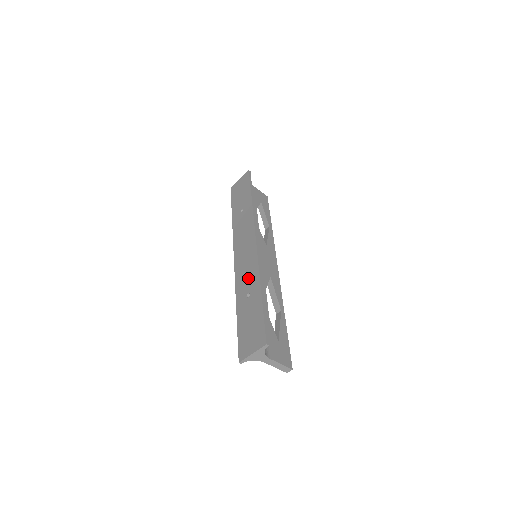
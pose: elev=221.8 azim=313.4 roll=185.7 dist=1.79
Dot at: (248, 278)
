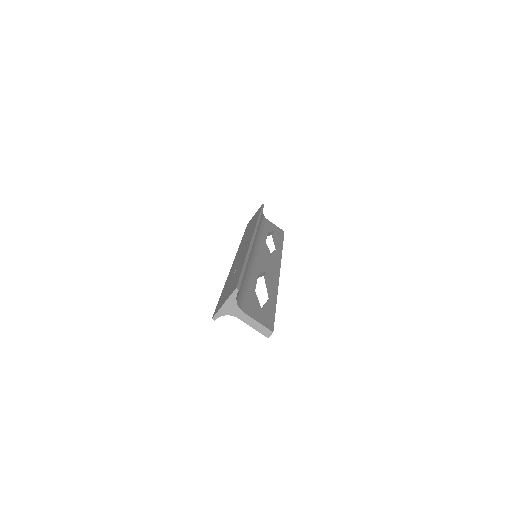
Dot at: (239, 261)
